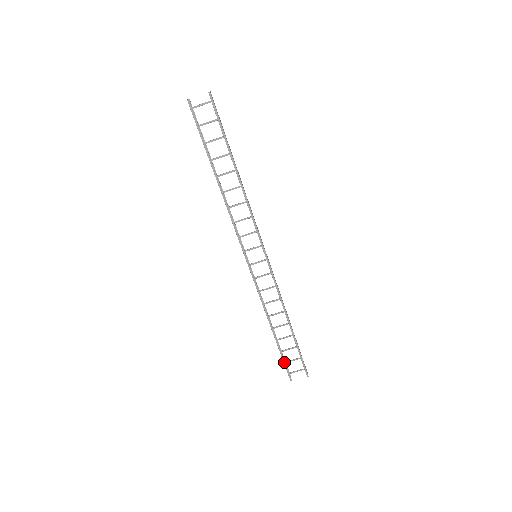
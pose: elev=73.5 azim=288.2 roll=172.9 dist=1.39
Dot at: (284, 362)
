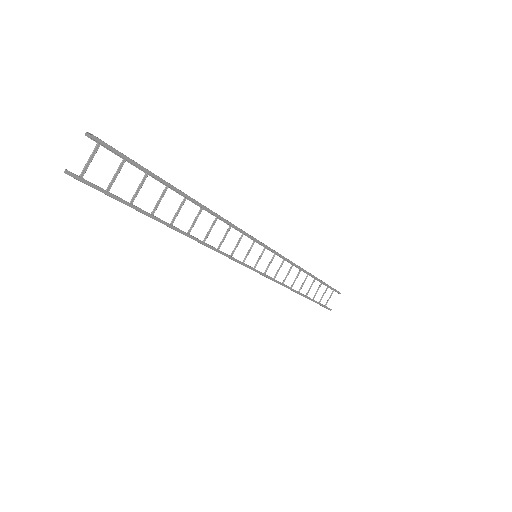
Dot at: (321, 305)
